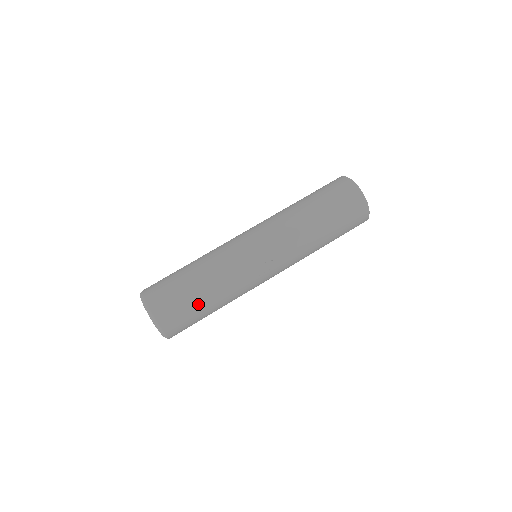
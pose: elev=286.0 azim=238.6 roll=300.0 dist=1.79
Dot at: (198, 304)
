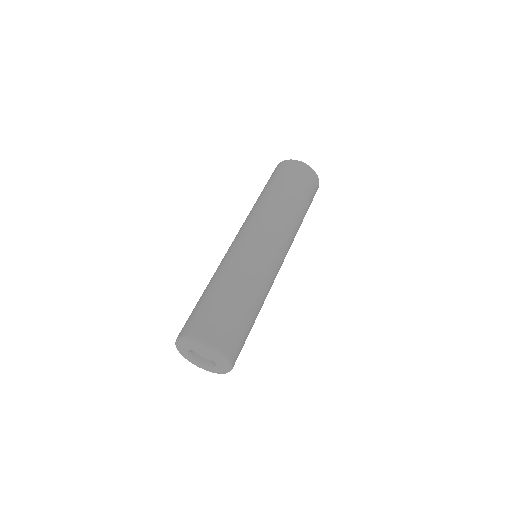
Dot at: (243, 313)
